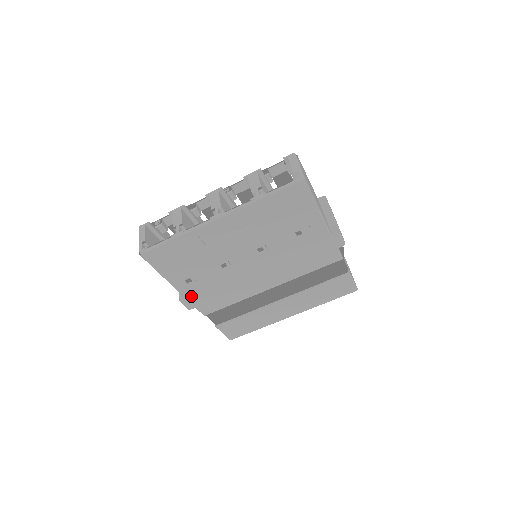
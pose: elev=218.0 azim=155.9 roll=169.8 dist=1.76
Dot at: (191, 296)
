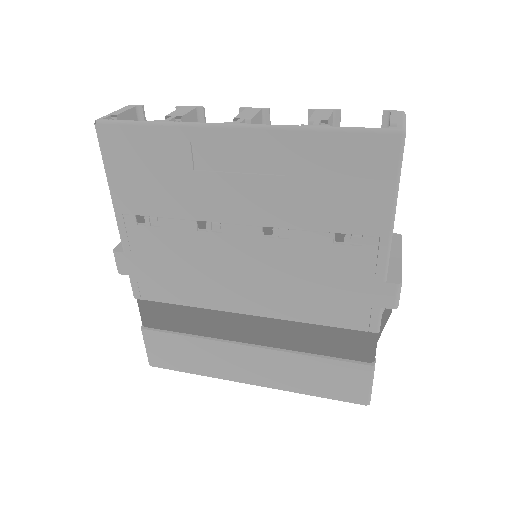
Dot at: (132, 250)
